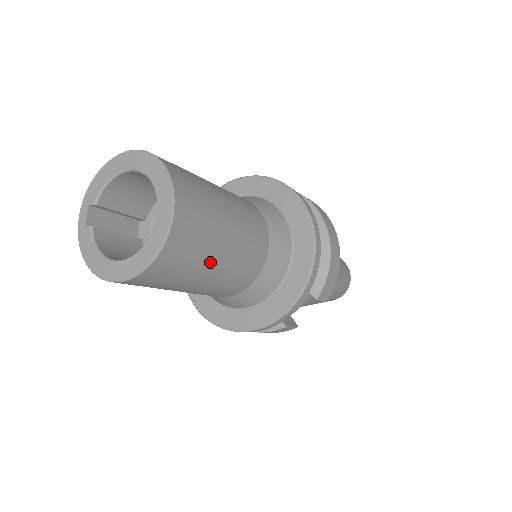
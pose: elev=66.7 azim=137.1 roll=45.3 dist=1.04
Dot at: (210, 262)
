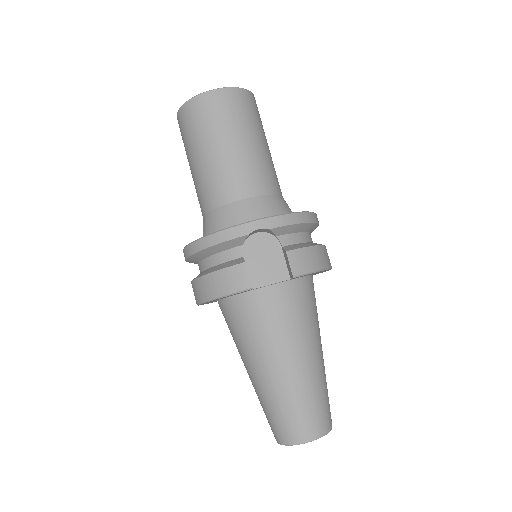
Dot at: (239, 133)
